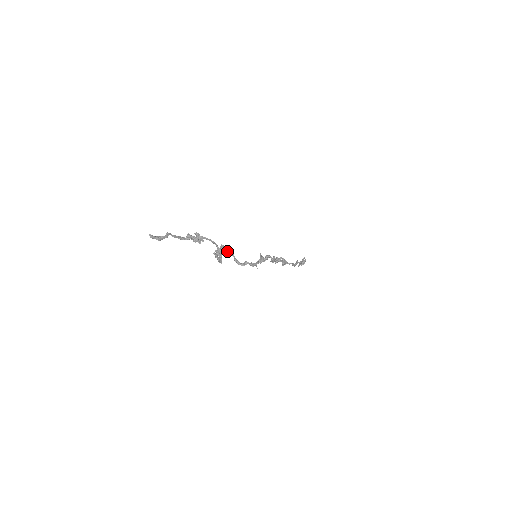
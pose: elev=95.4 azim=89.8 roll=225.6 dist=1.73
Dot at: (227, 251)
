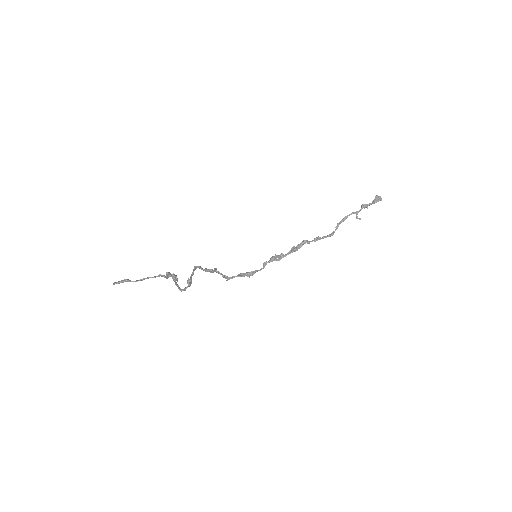
Dot at: occluded
